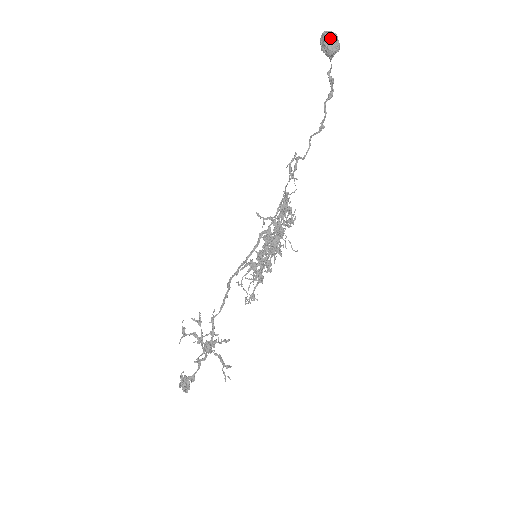
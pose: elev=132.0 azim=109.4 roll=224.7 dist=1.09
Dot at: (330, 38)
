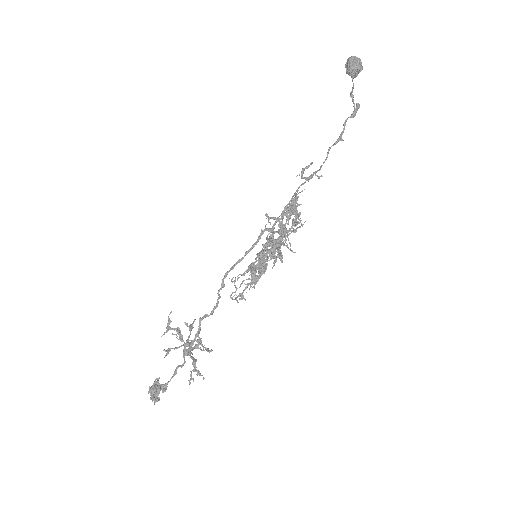
Dot at: (353, 60)
